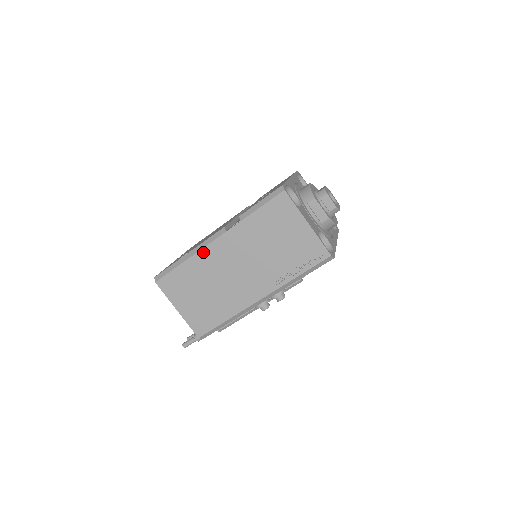
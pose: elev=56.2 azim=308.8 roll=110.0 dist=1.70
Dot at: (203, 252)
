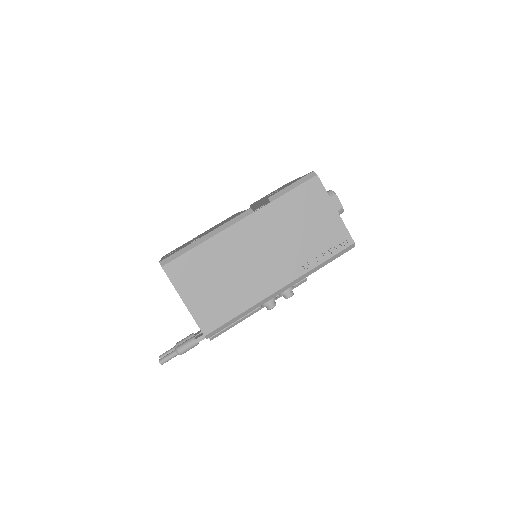
Dot at: (225, 233)
